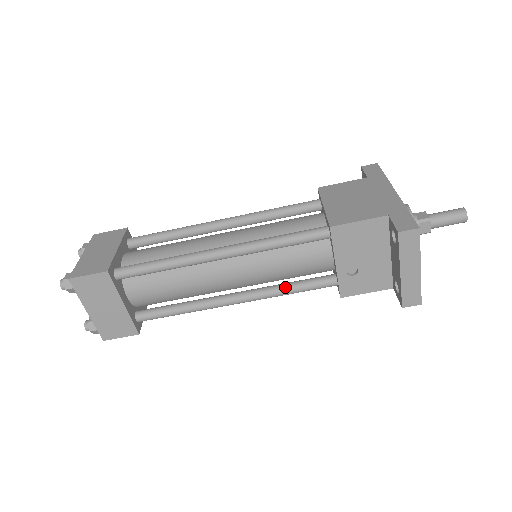
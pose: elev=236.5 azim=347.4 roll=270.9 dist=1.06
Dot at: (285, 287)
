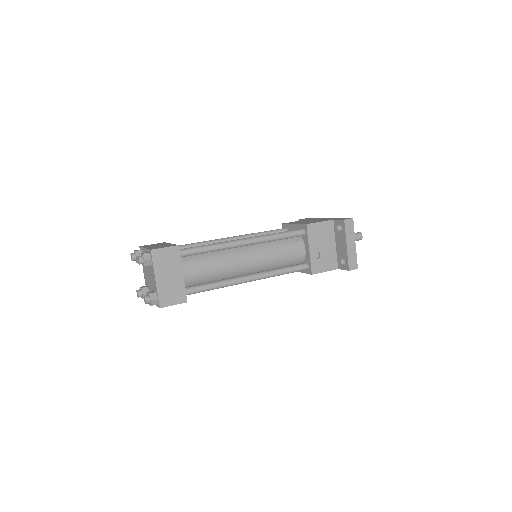
Dot at: (280, 269)
